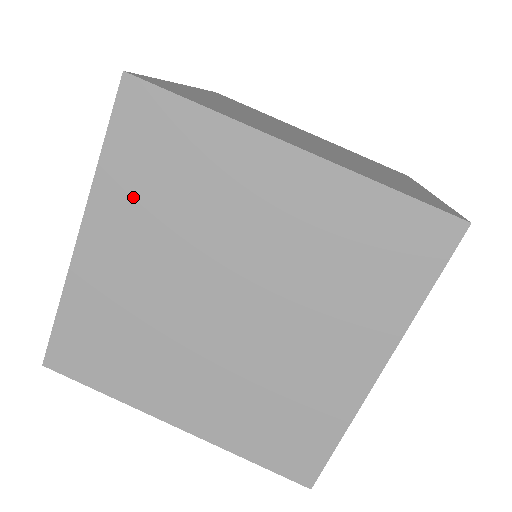
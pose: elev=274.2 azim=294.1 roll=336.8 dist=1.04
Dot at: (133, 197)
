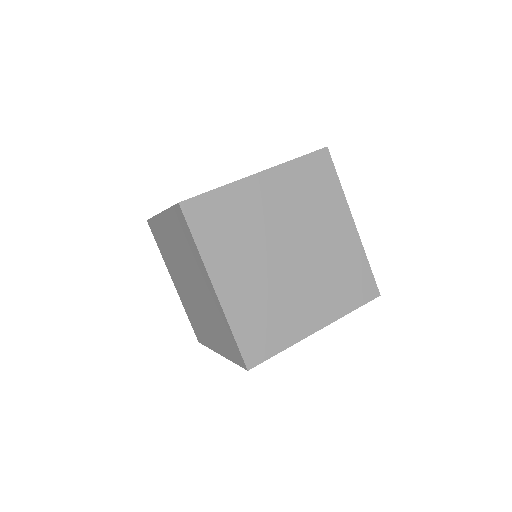
Dot at: (293, 183)
